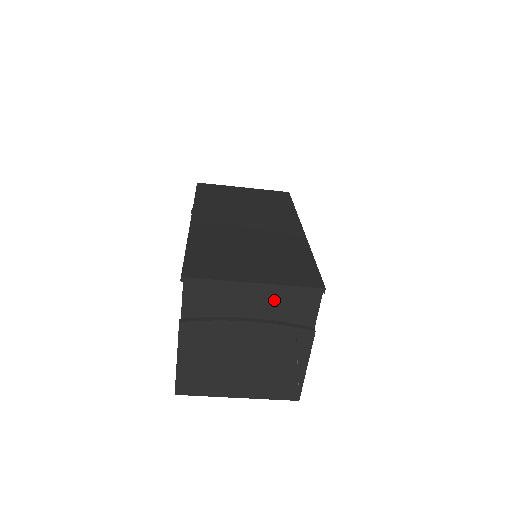
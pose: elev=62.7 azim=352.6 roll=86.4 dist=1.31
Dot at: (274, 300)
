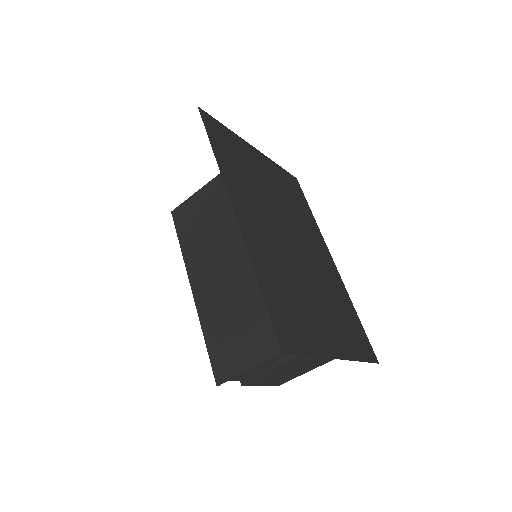
Dot at: occluded
